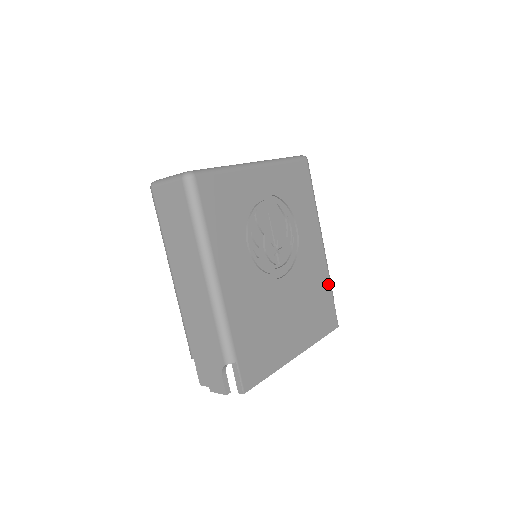
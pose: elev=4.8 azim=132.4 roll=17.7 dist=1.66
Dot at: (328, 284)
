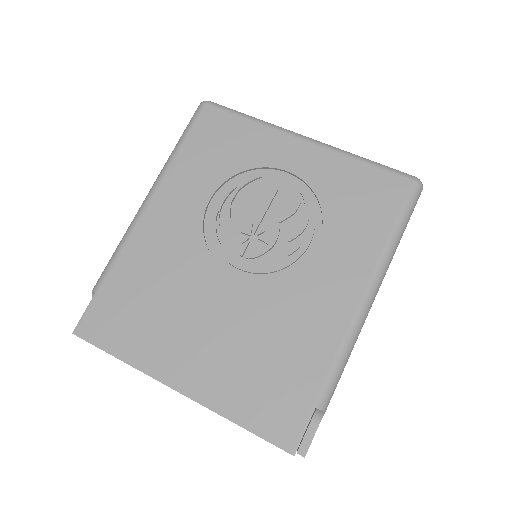
Dot at: (323, 370)
